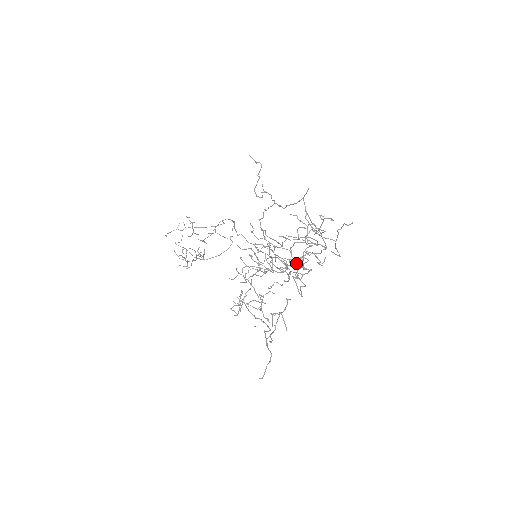
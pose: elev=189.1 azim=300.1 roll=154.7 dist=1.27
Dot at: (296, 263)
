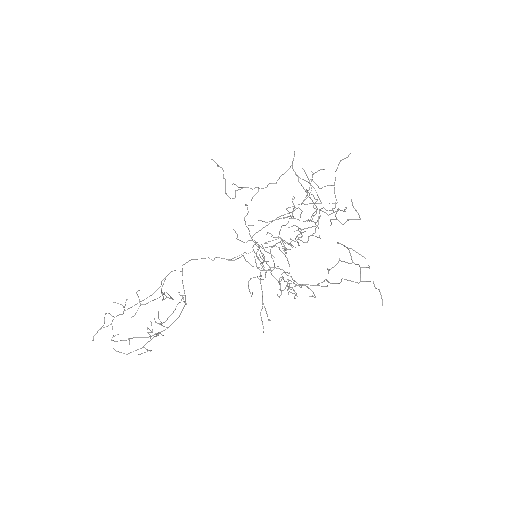
Dot at: occluded
